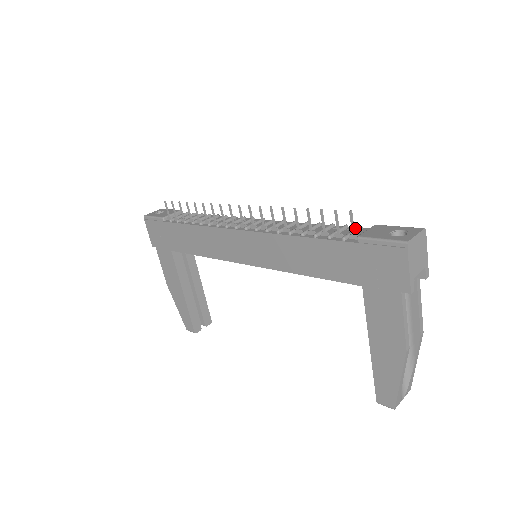
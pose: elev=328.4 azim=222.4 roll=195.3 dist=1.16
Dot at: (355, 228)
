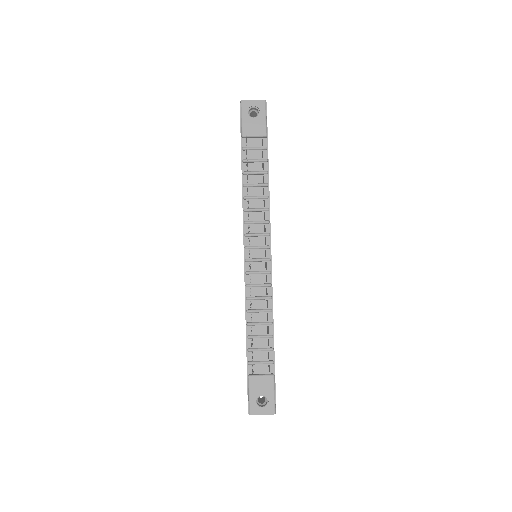
Dot at: (272, 357)
